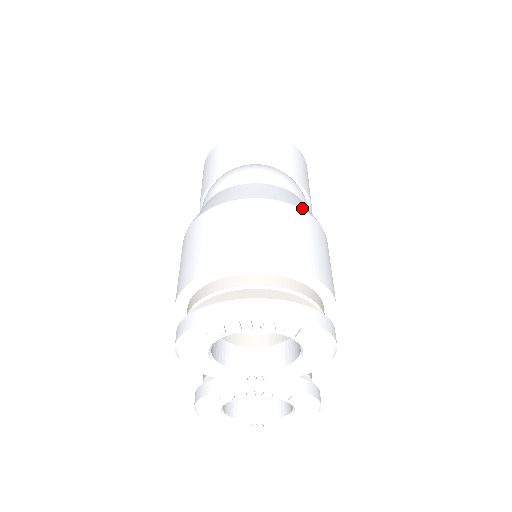
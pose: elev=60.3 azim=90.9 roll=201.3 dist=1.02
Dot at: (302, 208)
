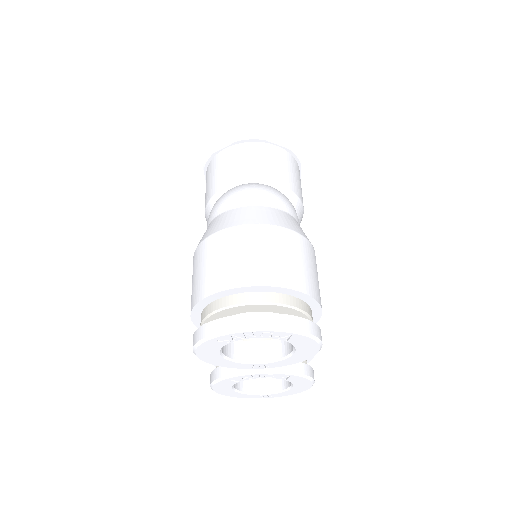
Dot at: (292, 228)
